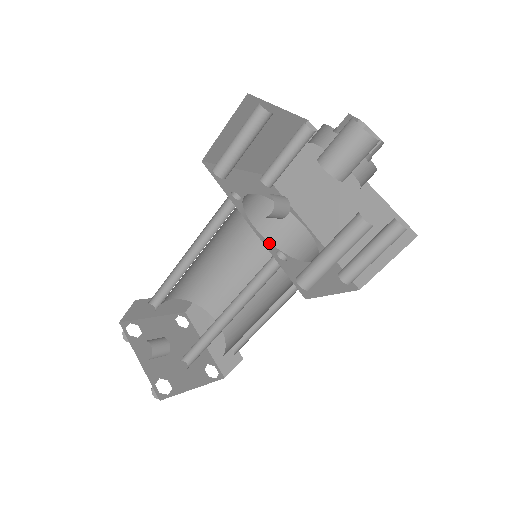
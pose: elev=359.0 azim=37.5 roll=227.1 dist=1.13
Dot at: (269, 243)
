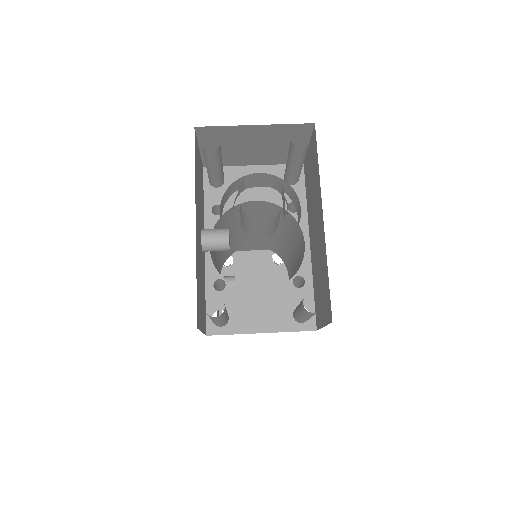
Dot at: (214, 269)
